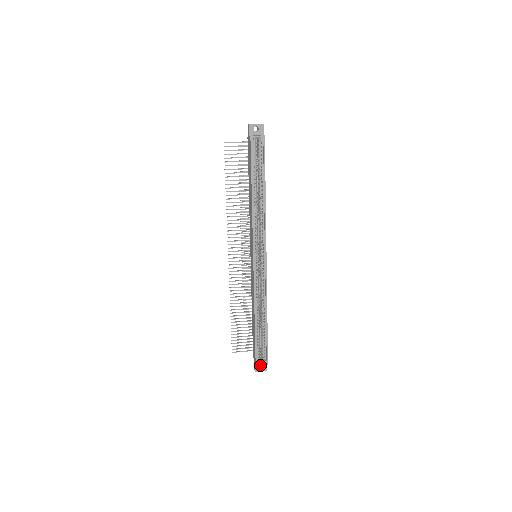
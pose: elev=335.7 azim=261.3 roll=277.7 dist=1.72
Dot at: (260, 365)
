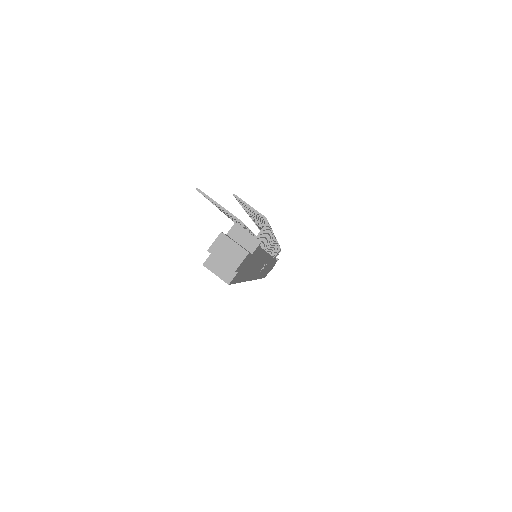
Dot at: occluded
